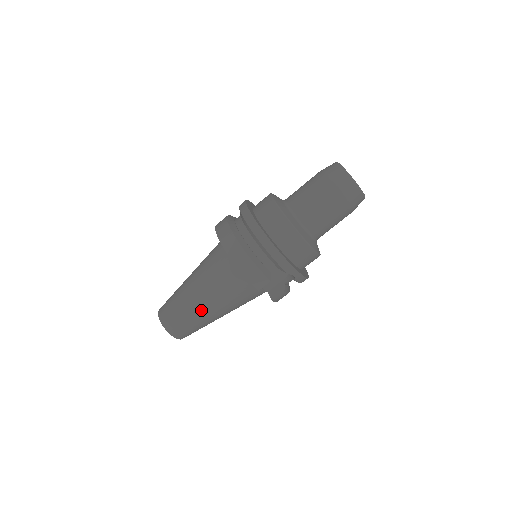
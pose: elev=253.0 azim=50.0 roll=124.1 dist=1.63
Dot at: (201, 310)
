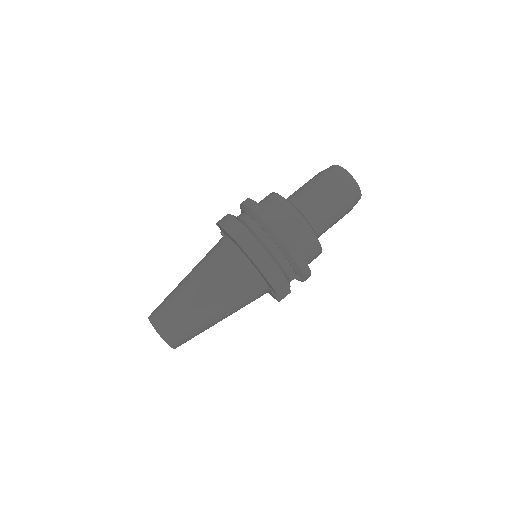
Dot at: (210, 319)
